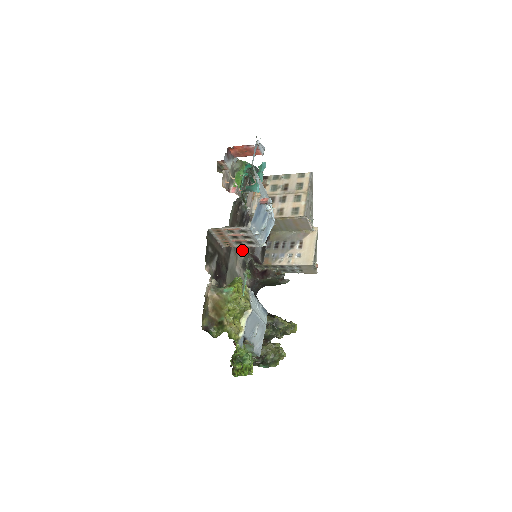
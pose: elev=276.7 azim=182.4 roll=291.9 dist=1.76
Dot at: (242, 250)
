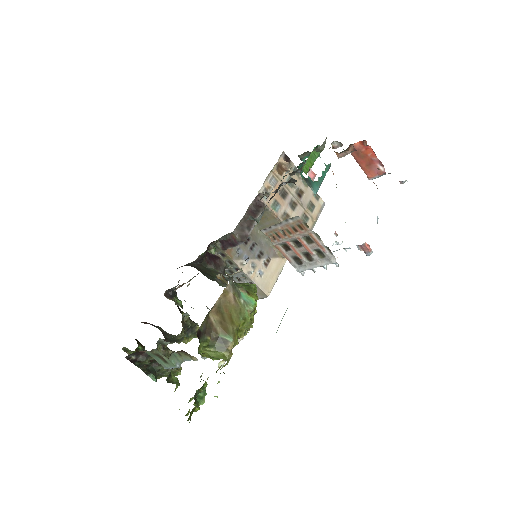
Dot at: occluded
